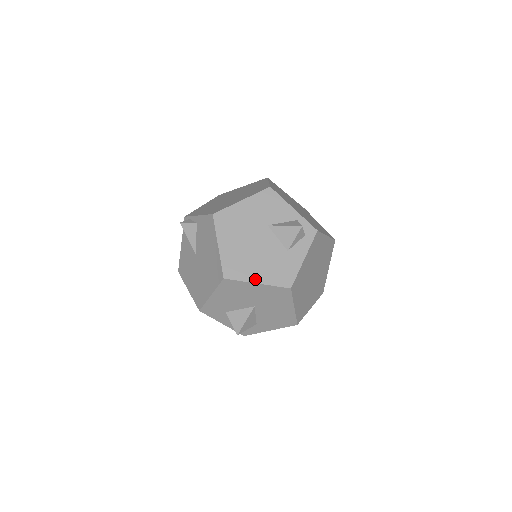
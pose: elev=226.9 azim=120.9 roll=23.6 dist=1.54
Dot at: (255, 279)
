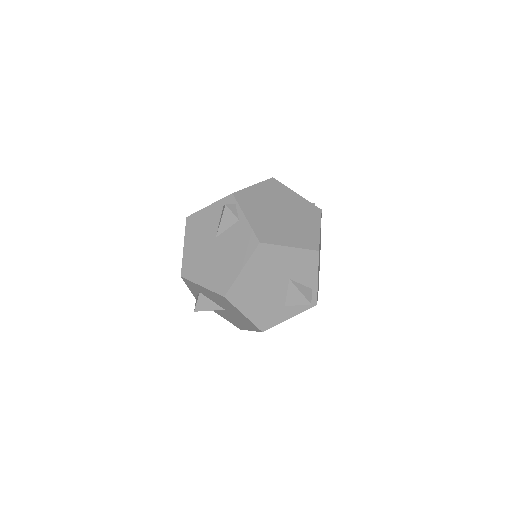
Dot at: (245, 311)
